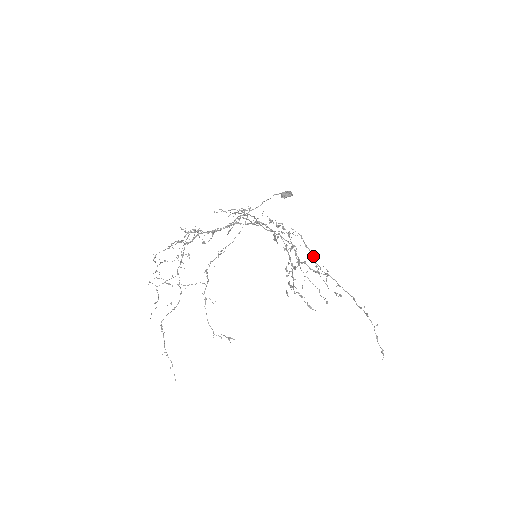
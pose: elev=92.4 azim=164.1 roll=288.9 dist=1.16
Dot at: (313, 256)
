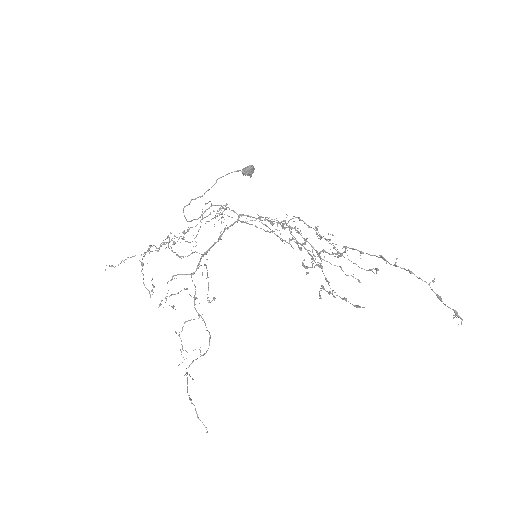
Dot at: occluded
